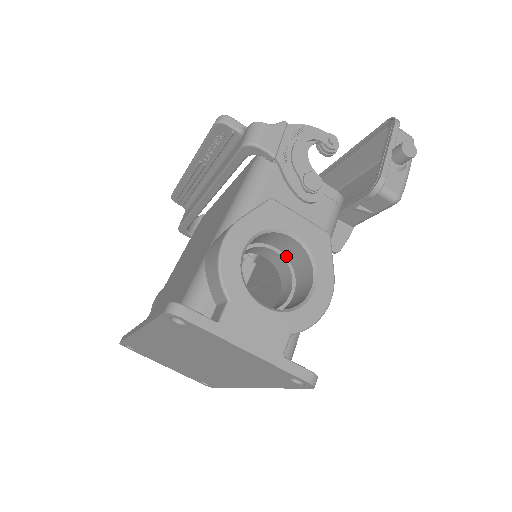
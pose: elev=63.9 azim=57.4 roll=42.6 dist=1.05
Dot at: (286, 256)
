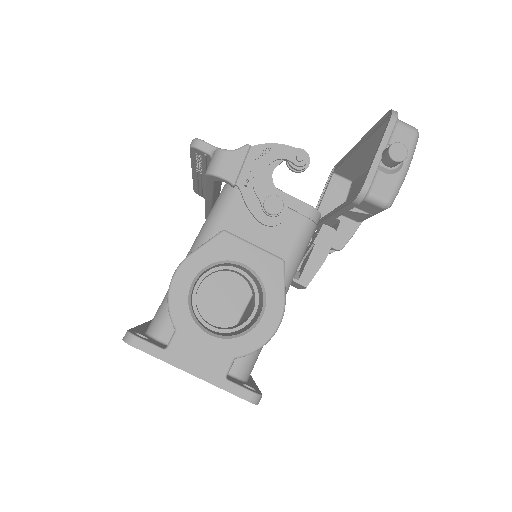
Dot at: (250, 277)
